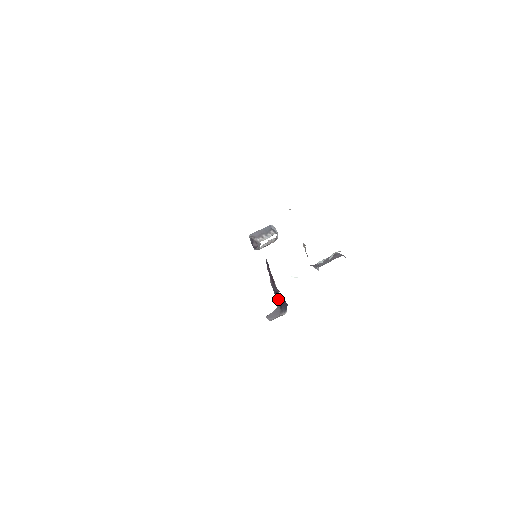
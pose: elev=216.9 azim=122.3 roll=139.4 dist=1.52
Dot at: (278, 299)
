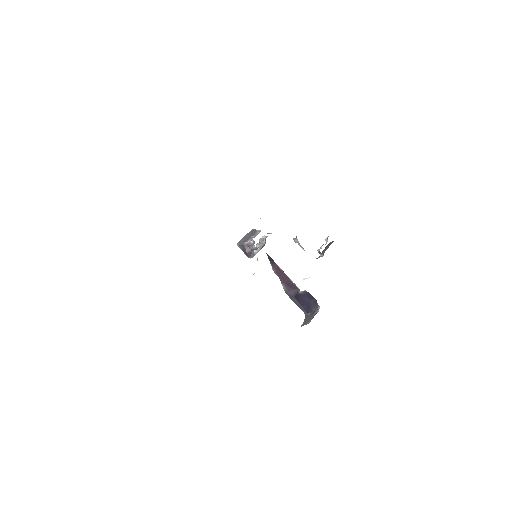
Dot at: (302, 304)
